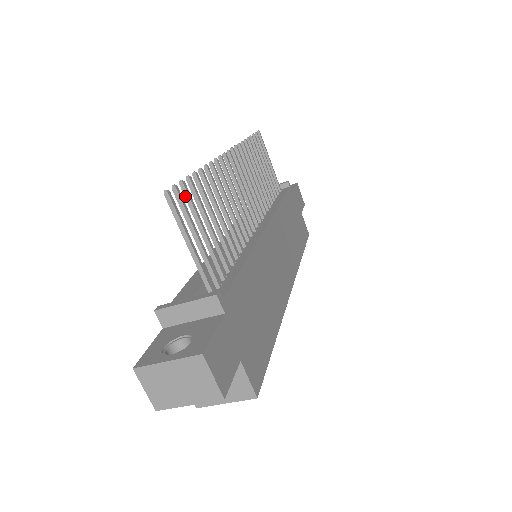
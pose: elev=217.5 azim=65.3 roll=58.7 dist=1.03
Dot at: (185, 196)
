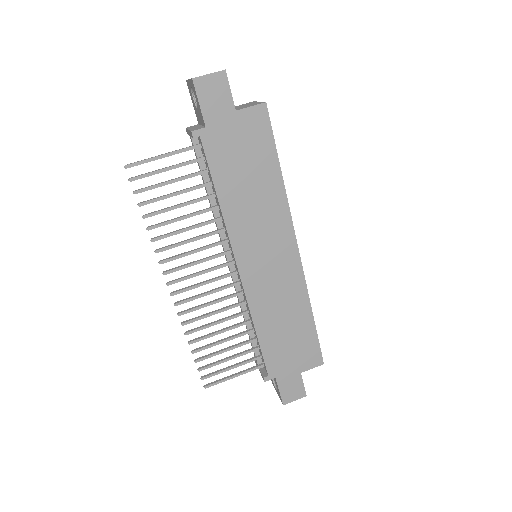
Dot at: (206, 368)
